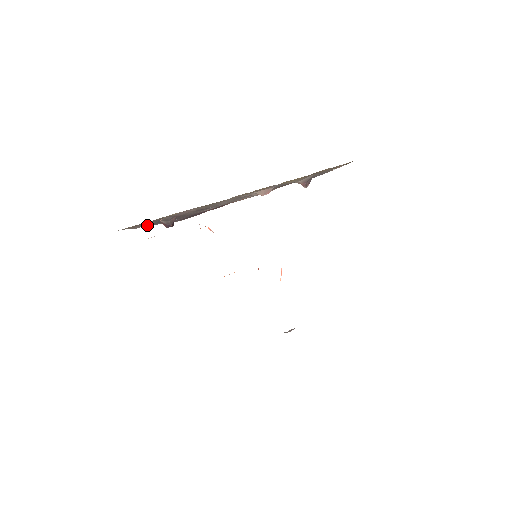
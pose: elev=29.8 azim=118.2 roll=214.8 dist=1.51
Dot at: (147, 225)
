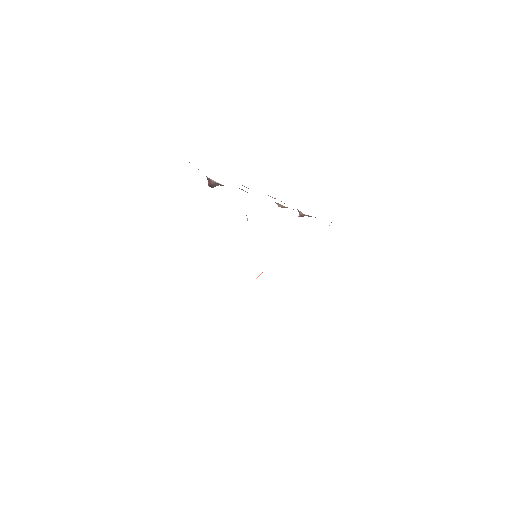
Dot at: occluded
